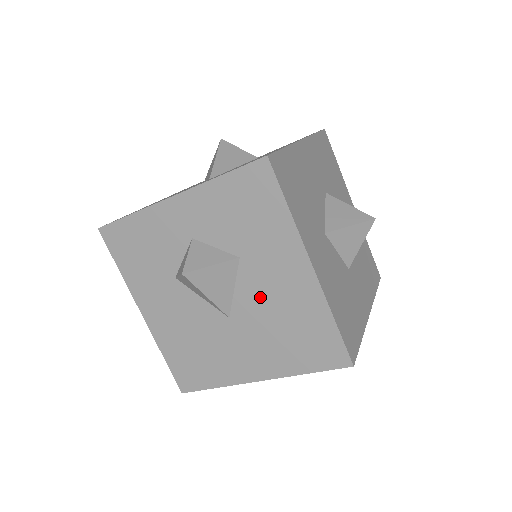
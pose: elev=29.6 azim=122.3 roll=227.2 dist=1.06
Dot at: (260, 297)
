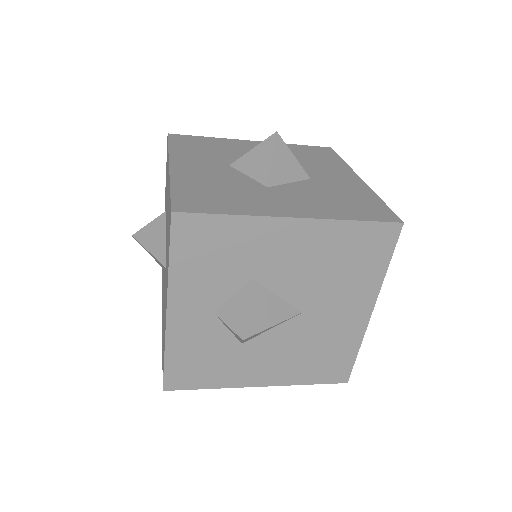
Dot at: (298, 277)
